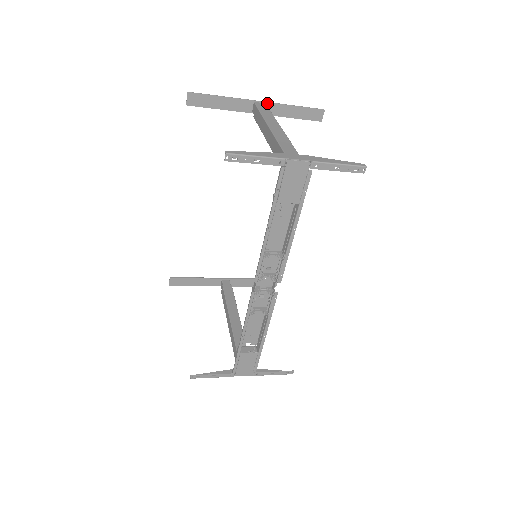
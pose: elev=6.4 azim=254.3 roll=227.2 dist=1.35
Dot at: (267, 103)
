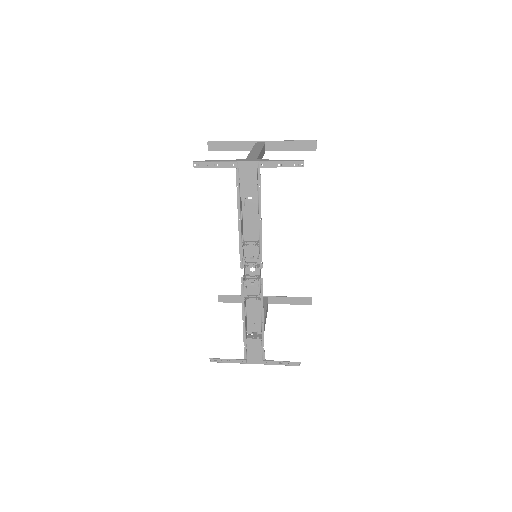
Dot at: (268, 141)
